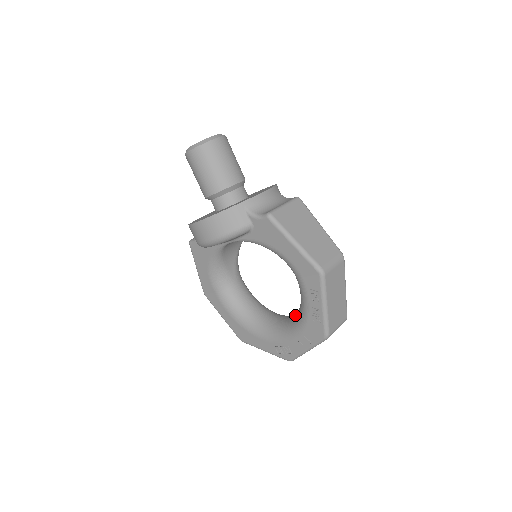
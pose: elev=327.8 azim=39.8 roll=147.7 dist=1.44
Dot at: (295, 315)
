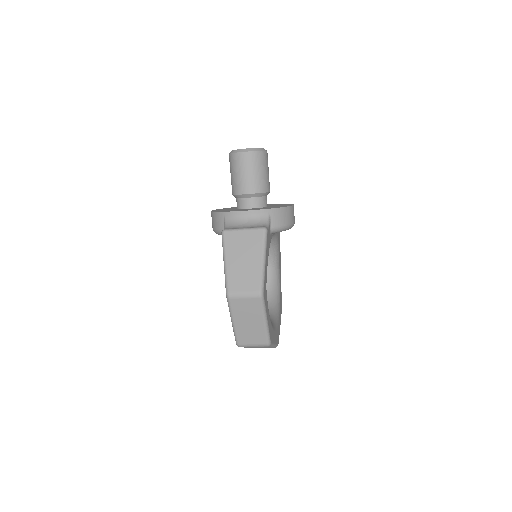
Dot at: occluded
